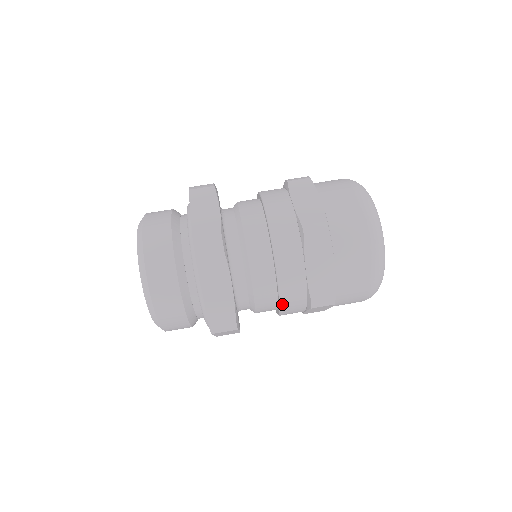
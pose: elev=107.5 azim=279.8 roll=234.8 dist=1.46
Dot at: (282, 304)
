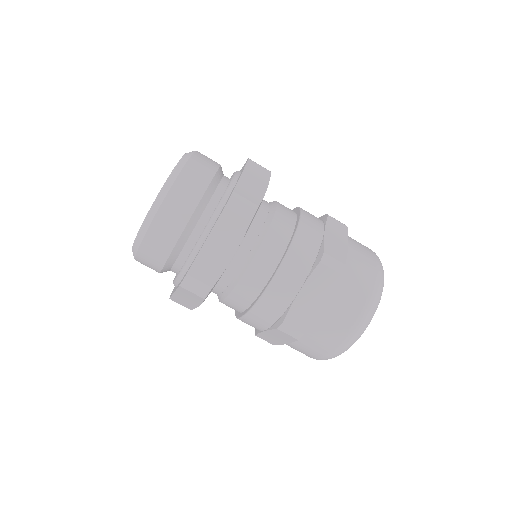
Dot at: (256, 307)
